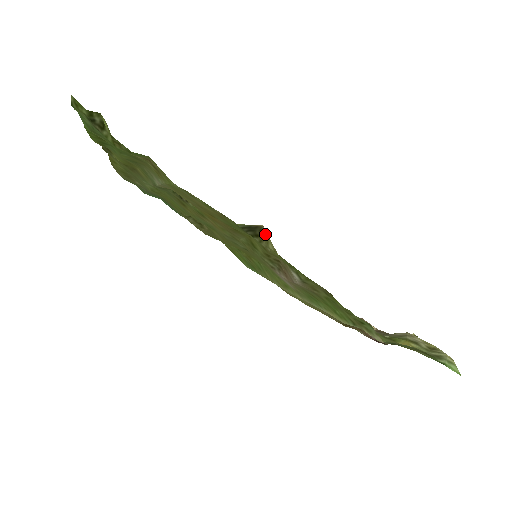
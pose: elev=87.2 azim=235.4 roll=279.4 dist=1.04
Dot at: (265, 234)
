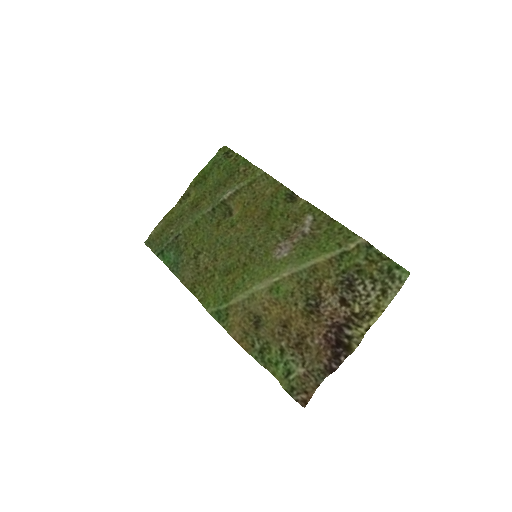
Dot at: (298, 201)
